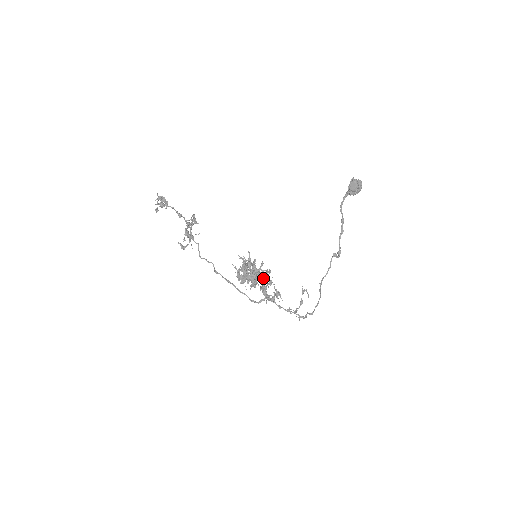
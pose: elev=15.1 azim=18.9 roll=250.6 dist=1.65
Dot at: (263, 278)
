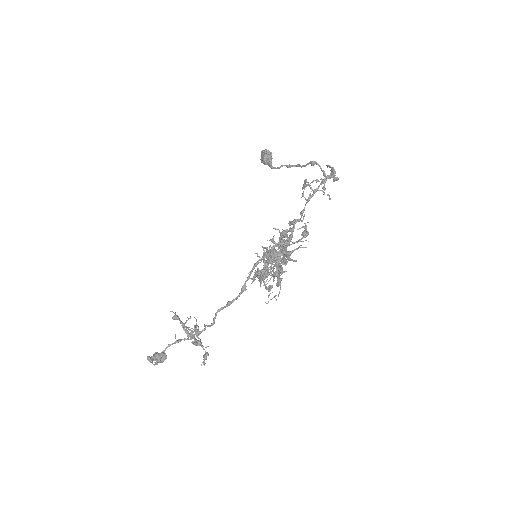
Dot at: occluded
